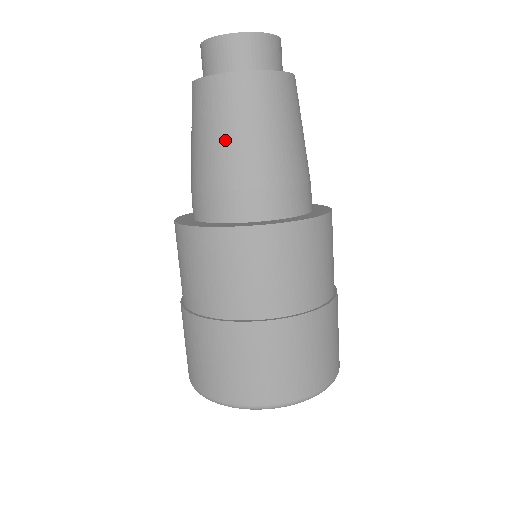
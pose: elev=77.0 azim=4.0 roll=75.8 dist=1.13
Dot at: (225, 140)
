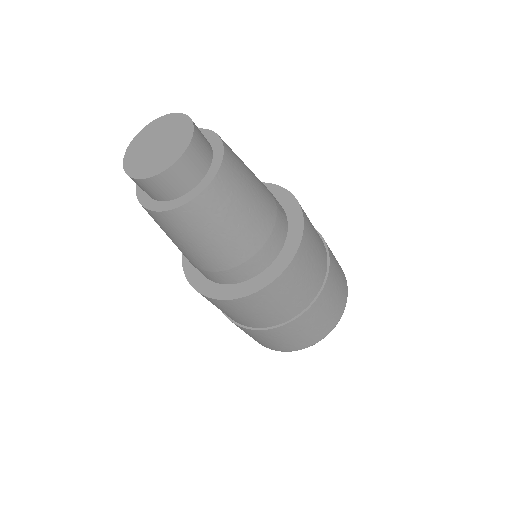
Dot at: (179, 246)
